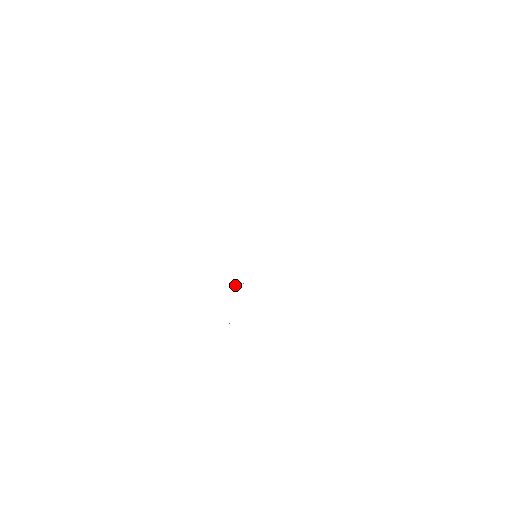
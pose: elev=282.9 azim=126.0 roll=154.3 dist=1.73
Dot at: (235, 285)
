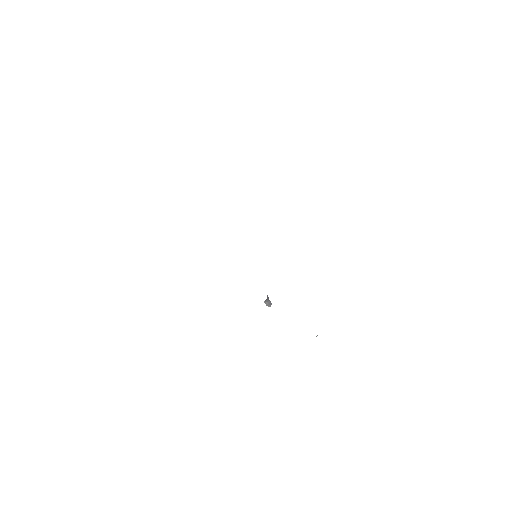
Dot at: (267, 303)
